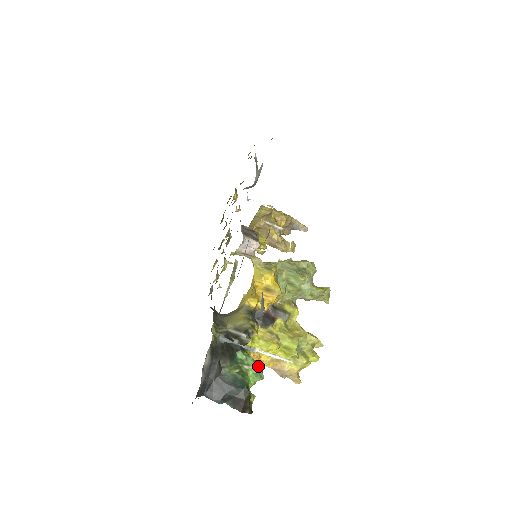
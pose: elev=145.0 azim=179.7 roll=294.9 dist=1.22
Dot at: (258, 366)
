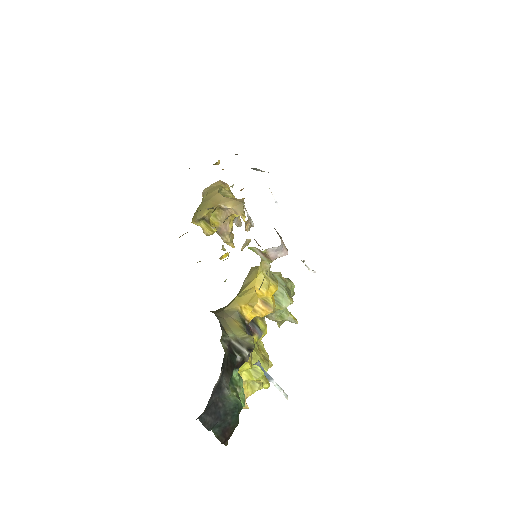
Dot at: (243, 390)
